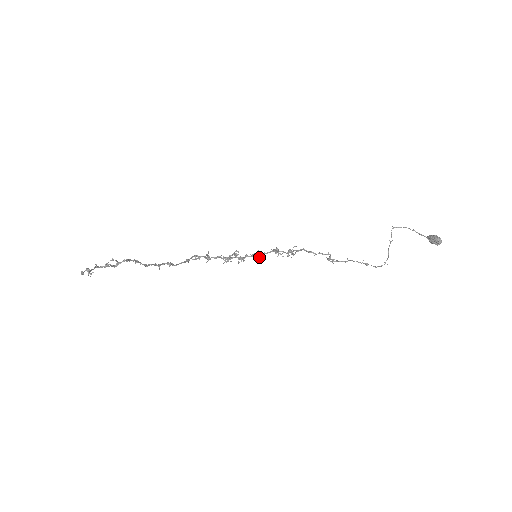
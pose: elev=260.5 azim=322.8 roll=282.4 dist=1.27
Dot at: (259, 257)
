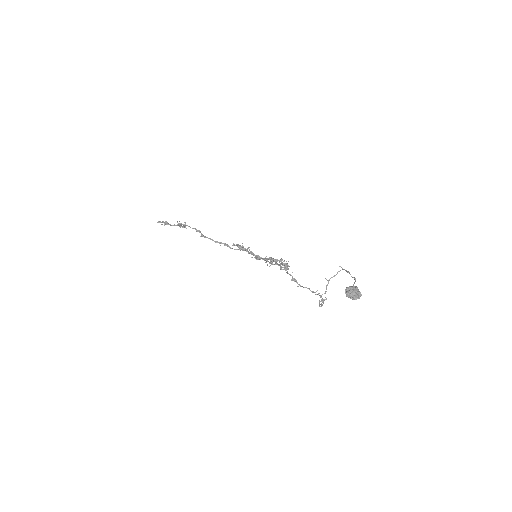
Dot at: (272, 263)
